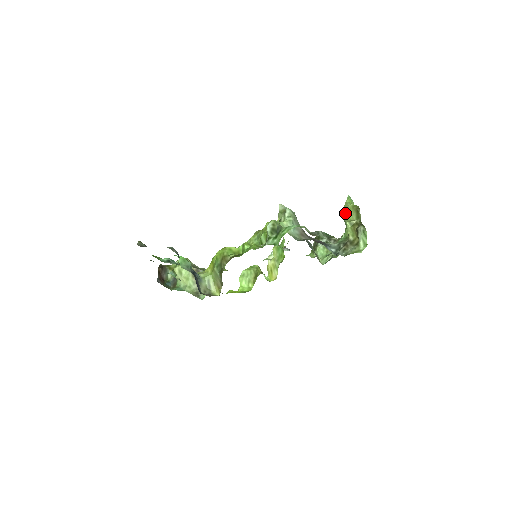
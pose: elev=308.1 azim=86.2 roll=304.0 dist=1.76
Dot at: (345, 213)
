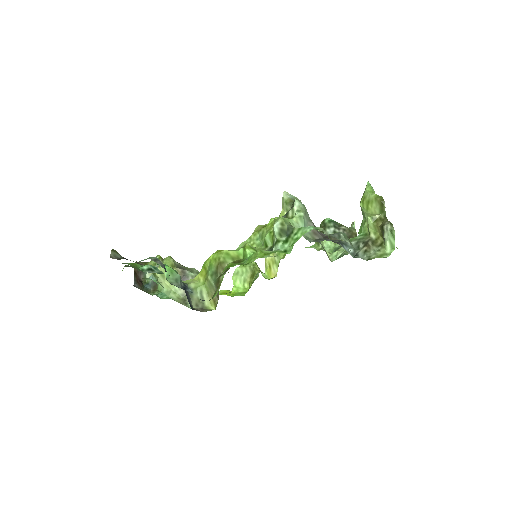
Dot at: (365, 204)
